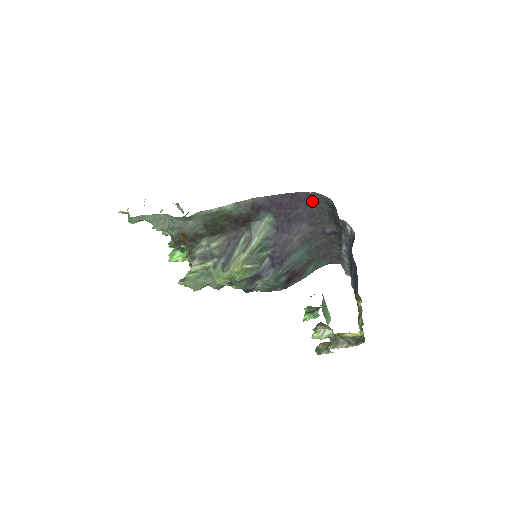
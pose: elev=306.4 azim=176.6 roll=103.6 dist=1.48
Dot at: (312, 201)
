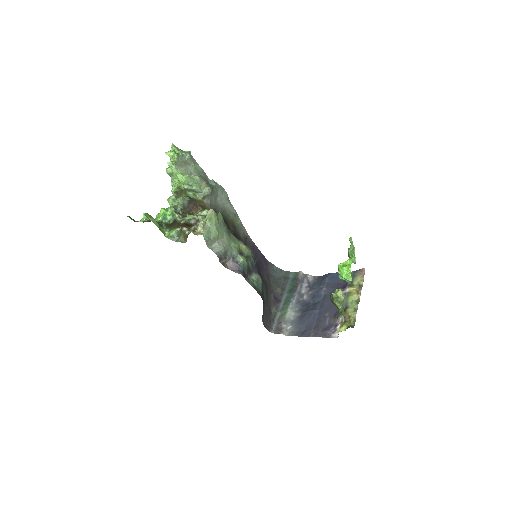
Dot at: (270, 269)
